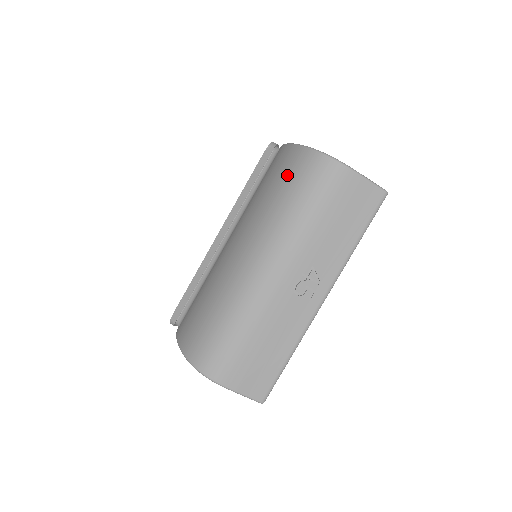
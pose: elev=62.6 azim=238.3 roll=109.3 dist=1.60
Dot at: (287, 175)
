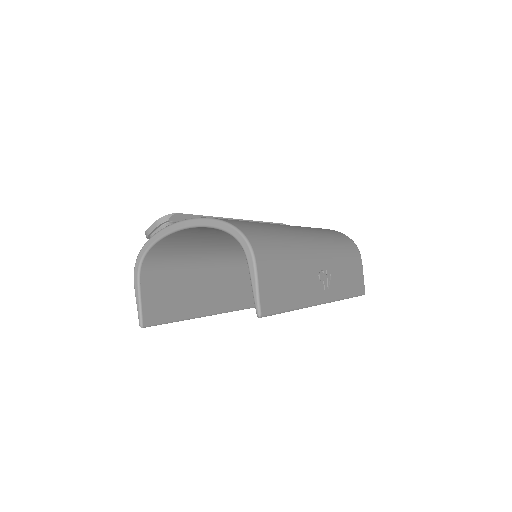
Dot at: (325, 229)
